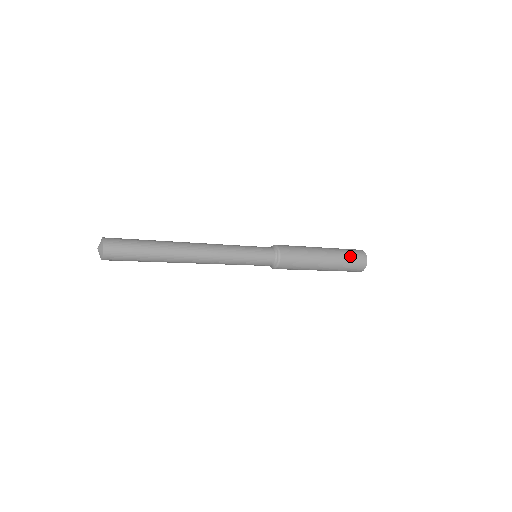
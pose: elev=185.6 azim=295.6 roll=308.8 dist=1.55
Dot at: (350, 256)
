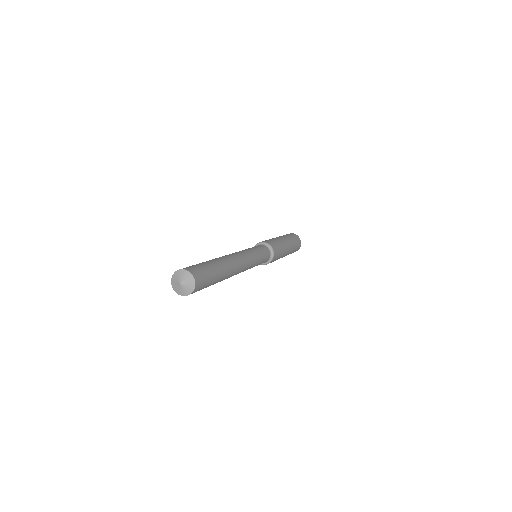
Dot at: occluded
